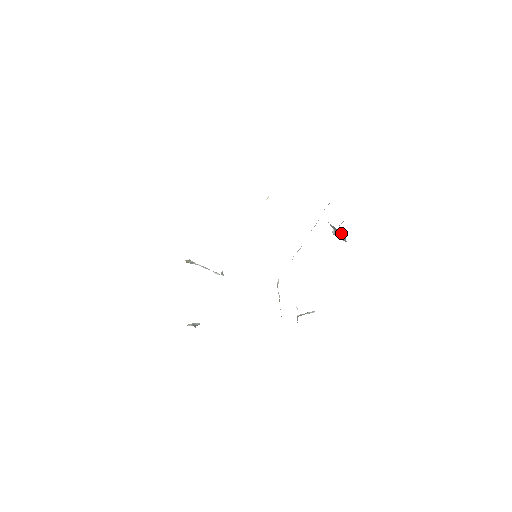
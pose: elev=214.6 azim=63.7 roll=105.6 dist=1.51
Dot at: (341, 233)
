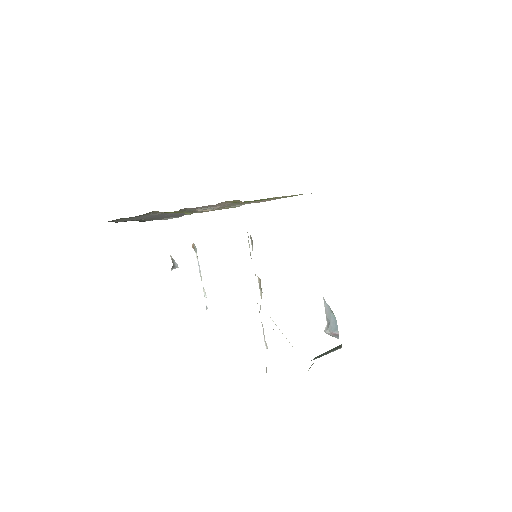
Dot at: (334, 317)
